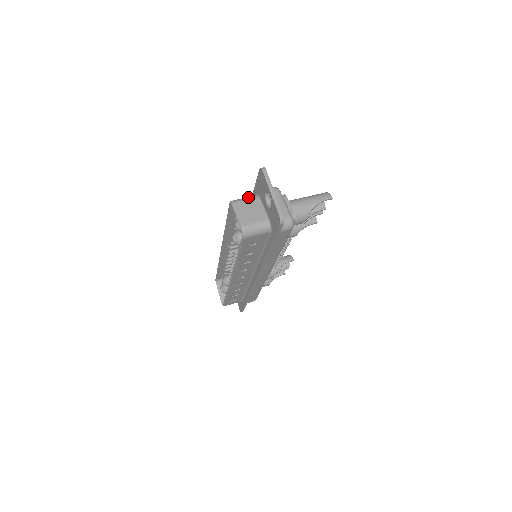
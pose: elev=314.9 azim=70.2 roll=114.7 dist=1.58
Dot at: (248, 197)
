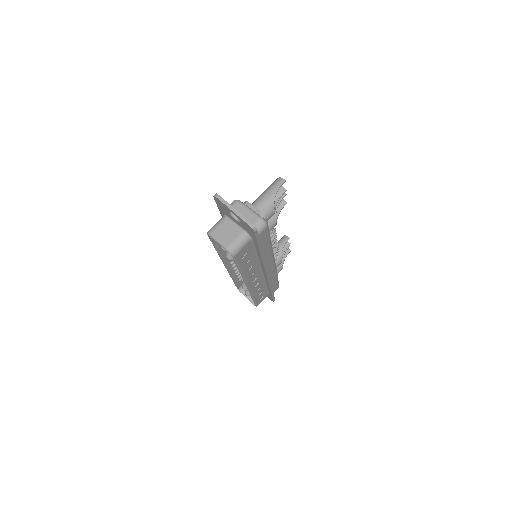
Dot at: (219, 221)
